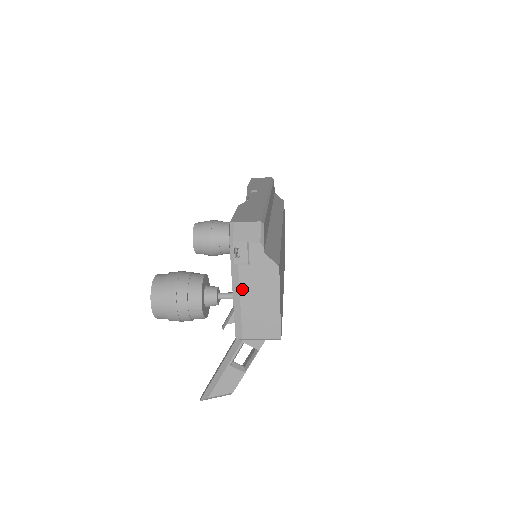
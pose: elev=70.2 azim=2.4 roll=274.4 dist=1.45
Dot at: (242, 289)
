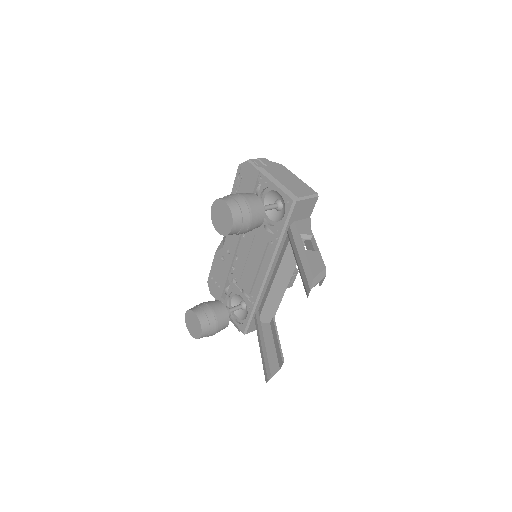
Dot at: (274, 176)
